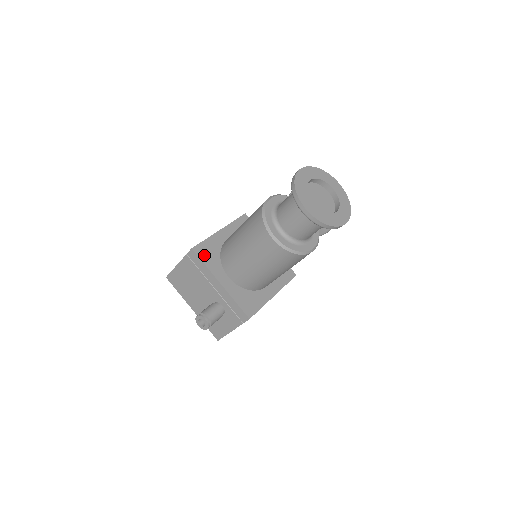
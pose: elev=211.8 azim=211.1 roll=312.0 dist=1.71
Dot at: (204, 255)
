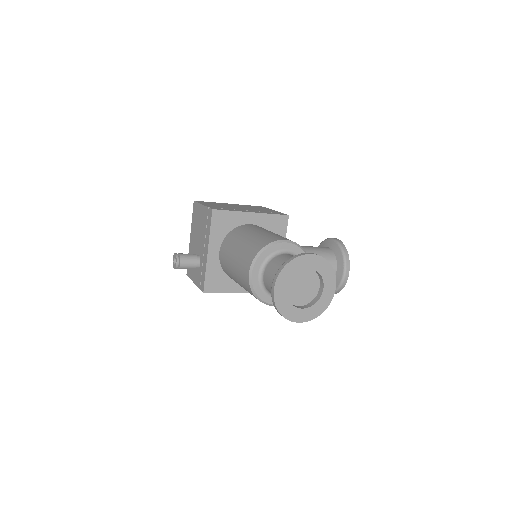
Dot at: (217, 222)
